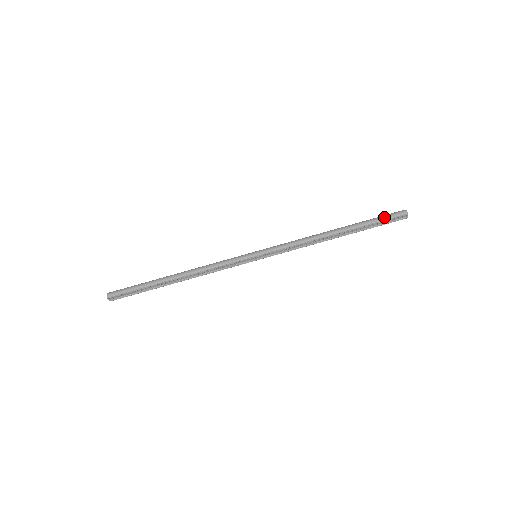
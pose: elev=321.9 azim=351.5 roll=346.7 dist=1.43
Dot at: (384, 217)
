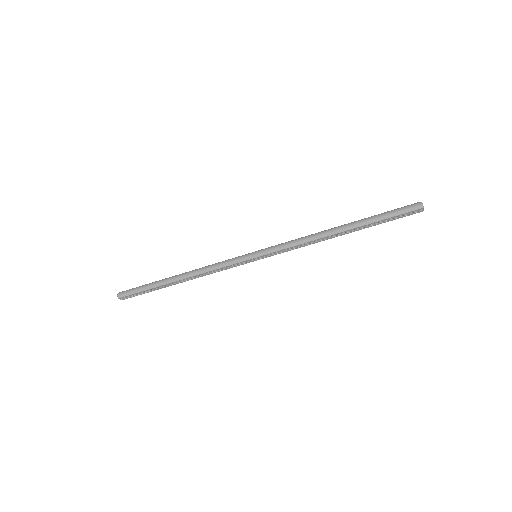
Dot at: (395, 213)
